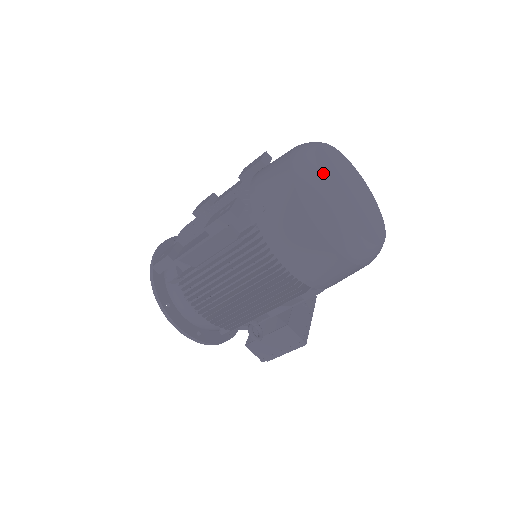
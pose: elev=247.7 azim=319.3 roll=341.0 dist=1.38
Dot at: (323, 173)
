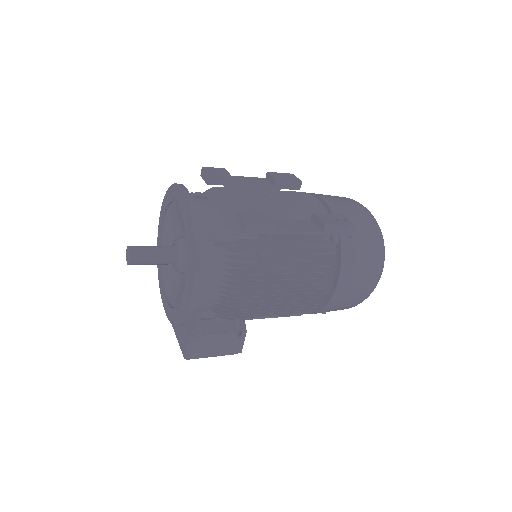
Dot at: occluded
